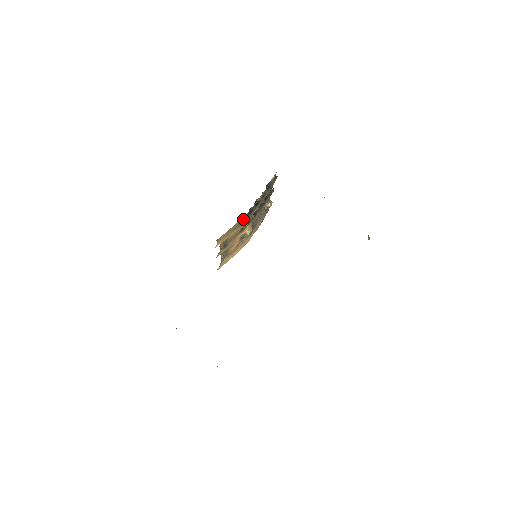
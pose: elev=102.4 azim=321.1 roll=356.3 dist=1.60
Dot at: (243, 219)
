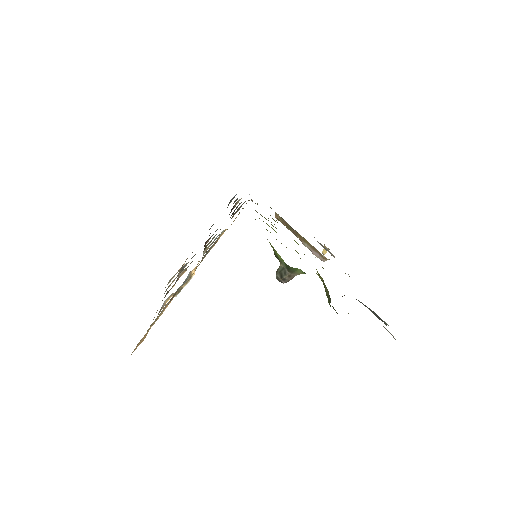
Dot at: occluded
